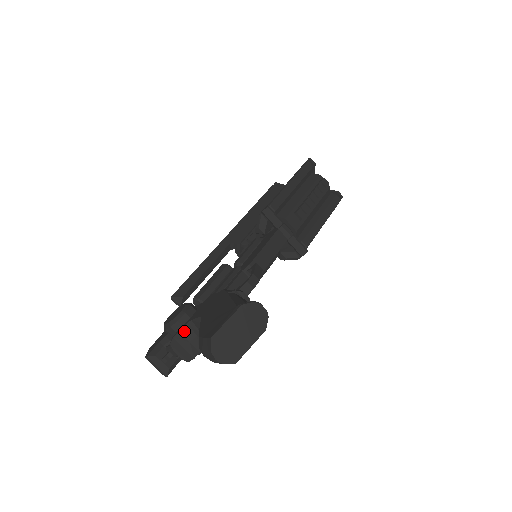
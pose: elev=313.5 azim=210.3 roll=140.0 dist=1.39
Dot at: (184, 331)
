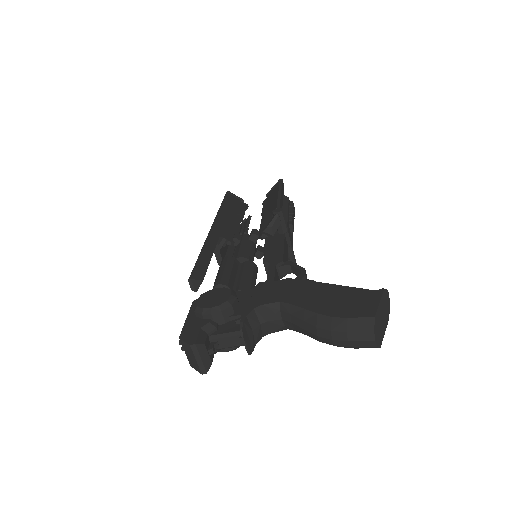
Dot at: (251, 317)
